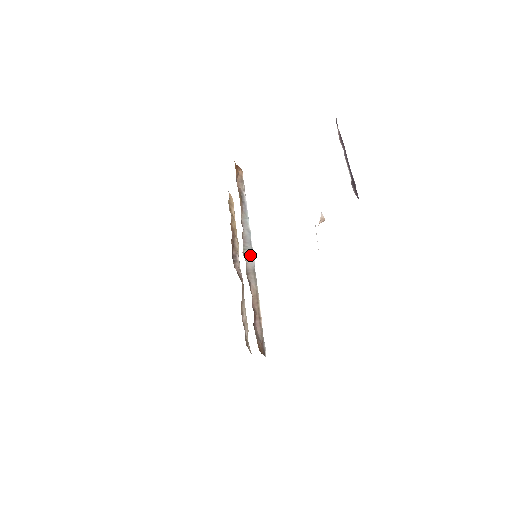
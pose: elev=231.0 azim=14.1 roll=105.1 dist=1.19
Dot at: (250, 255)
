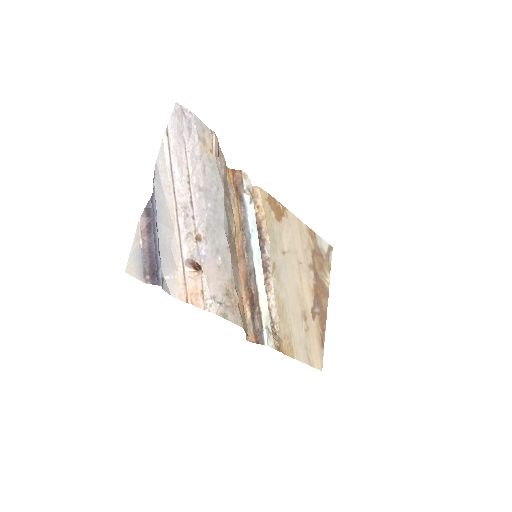
Dot at: (251, 256)
